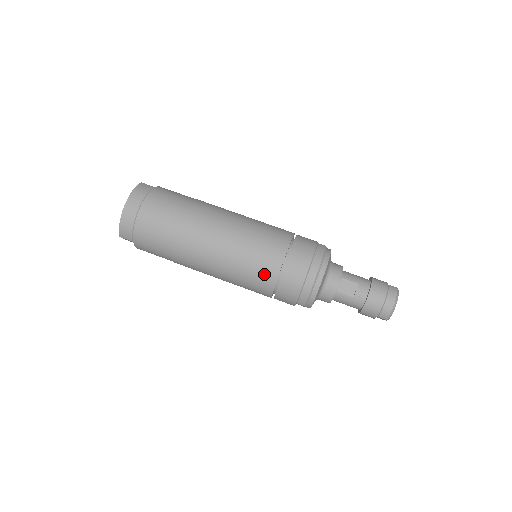
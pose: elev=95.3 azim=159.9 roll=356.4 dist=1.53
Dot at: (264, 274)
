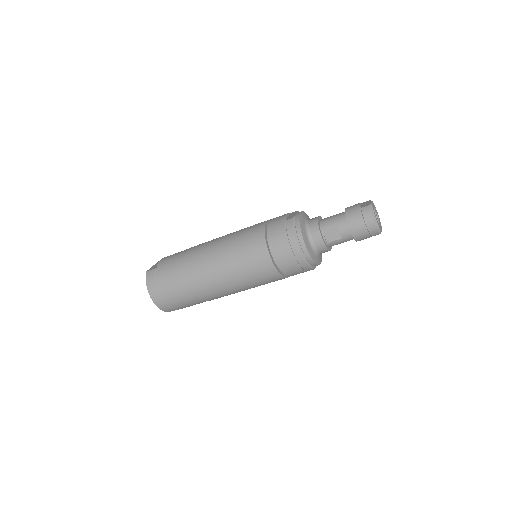
Dot at: (267, 275)
